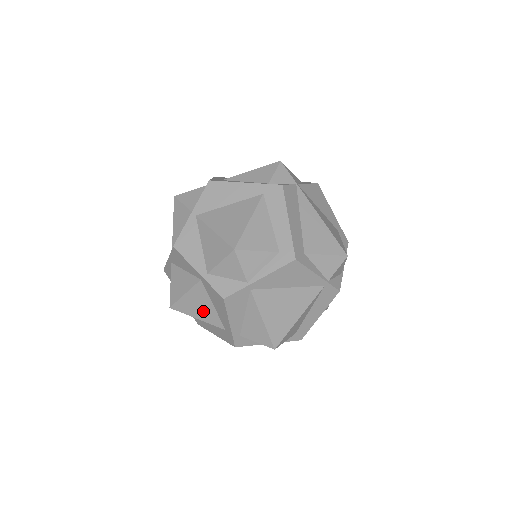
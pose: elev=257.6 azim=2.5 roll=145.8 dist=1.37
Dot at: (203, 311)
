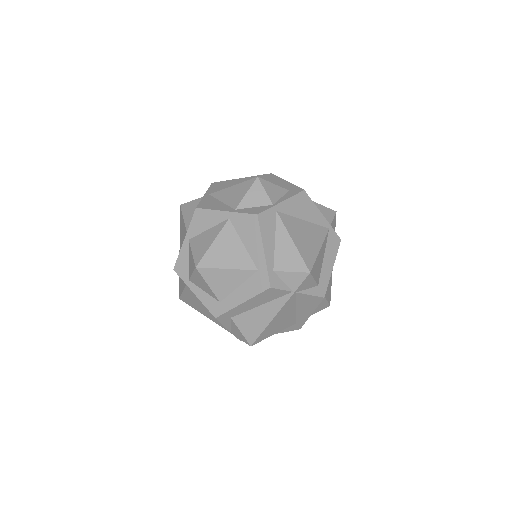
Dot at: (233, 256)
